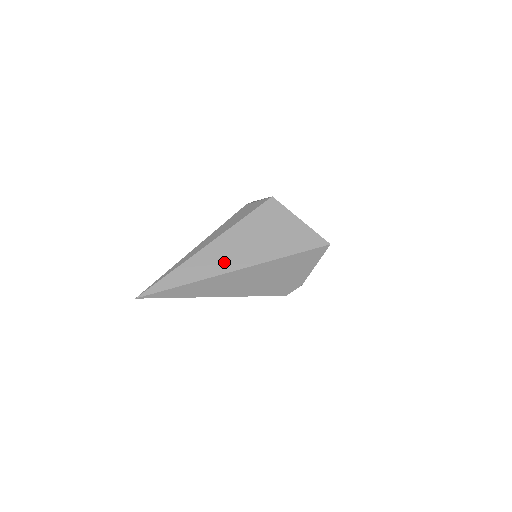
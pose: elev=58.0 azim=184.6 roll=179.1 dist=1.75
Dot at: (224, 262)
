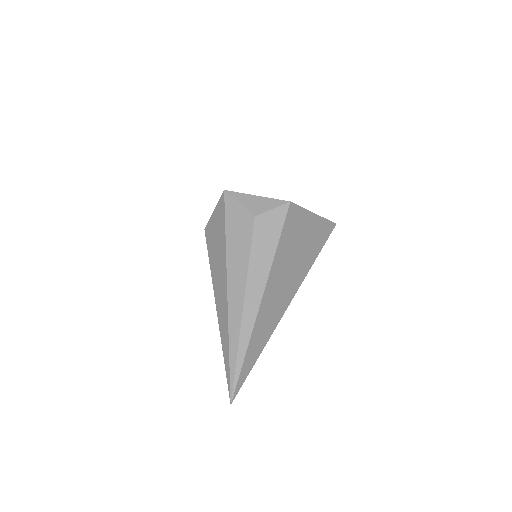
Dot at: (280, 304)
